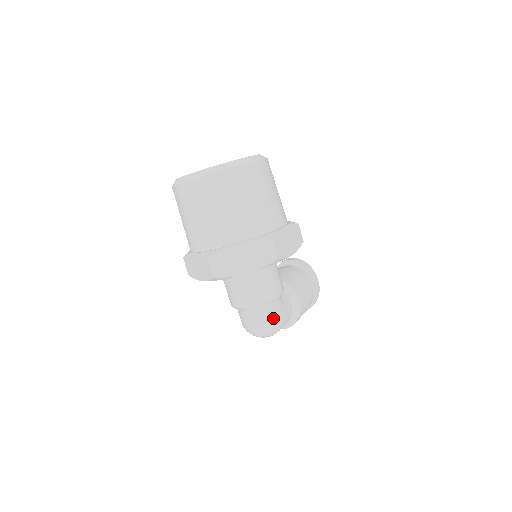
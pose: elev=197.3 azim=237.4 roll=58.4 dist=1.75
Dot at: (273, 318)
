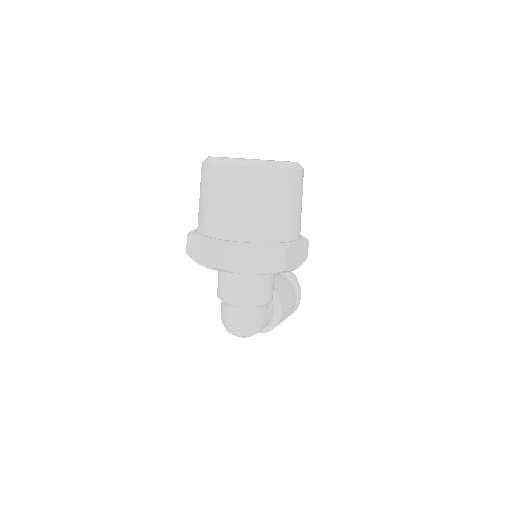
Dot at: (255, 322)
